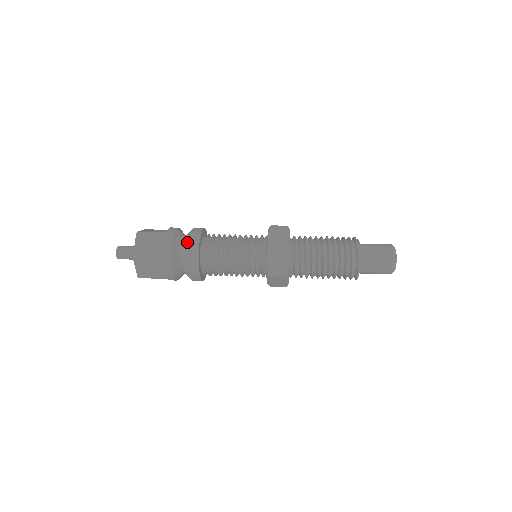
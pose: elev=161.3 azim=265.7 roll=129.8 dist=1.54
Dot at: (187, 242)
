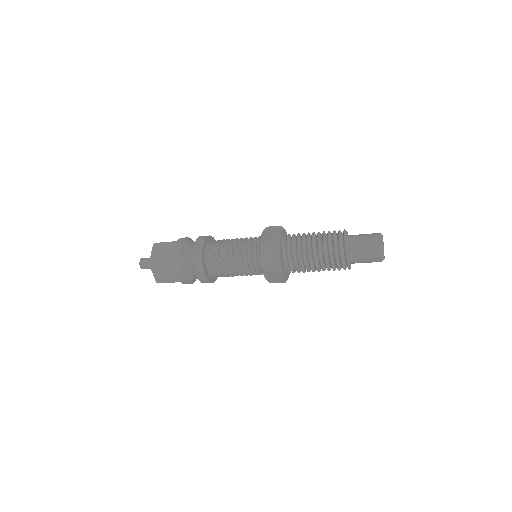
Dot at: occluded
